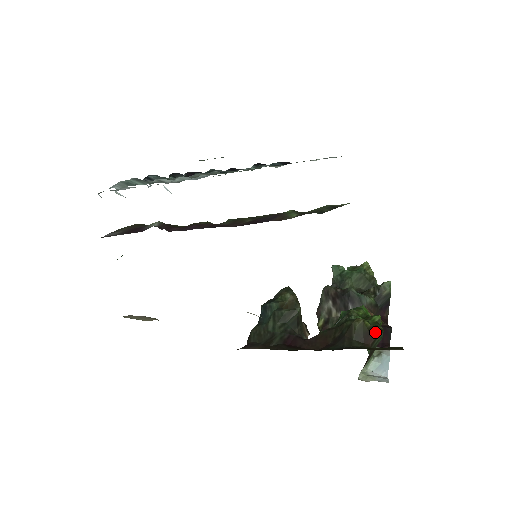
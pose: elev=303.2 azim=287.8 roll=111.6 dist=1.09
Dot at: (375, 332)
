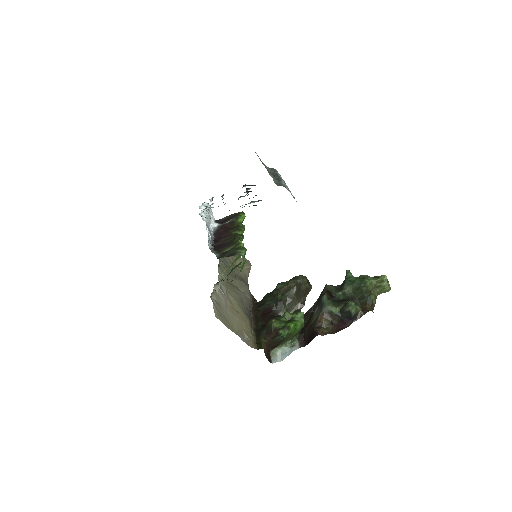
Dot at: (276, 332)
